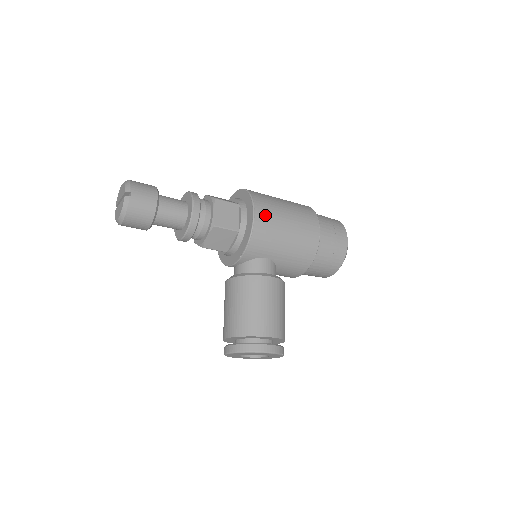
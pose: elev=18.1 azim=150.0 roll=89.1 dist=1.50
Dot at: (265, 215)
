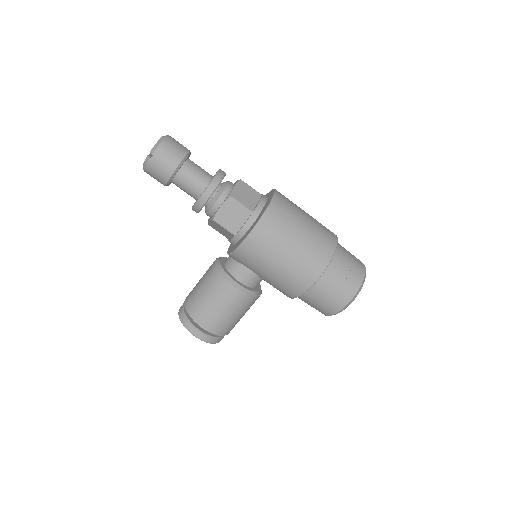
Dot at: (261, 240)
